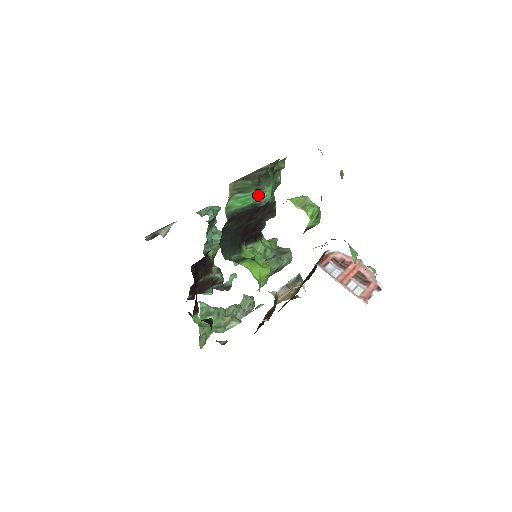
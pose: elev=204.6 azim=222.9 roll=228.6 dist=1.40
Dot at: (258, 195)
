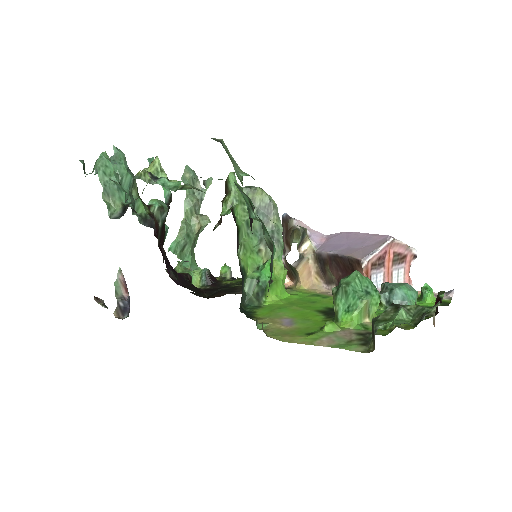
Dot at: occluded
